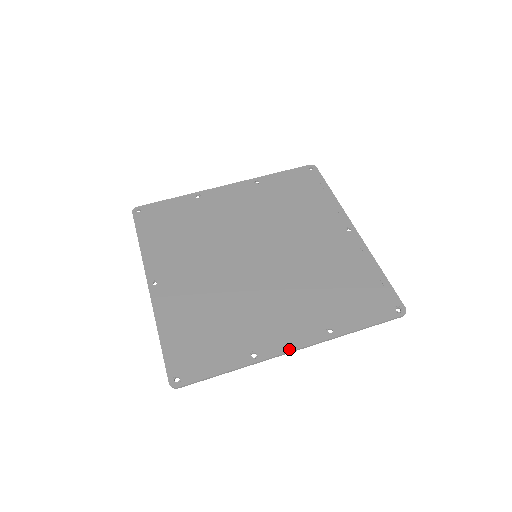
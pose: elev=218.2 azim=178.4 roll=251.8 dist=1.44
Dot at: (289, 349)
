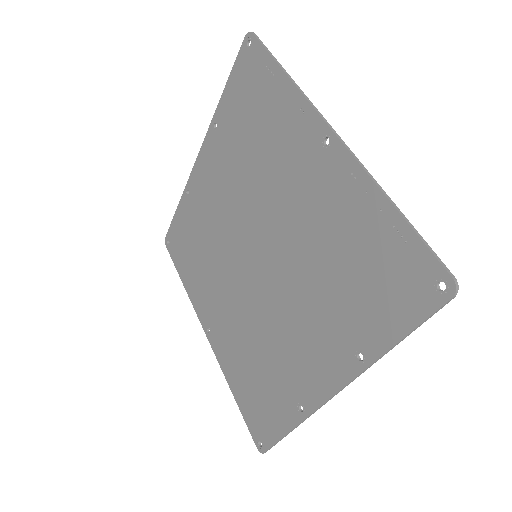
Dot at: (327, 396)
